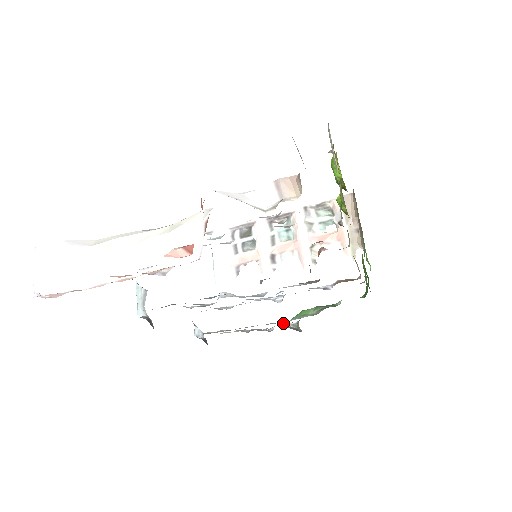
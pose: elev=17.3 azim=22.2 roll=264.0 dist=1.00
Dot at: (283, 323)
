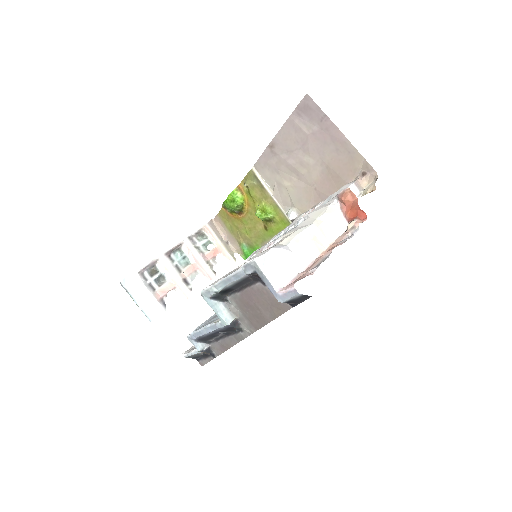
Dot at: occluded
